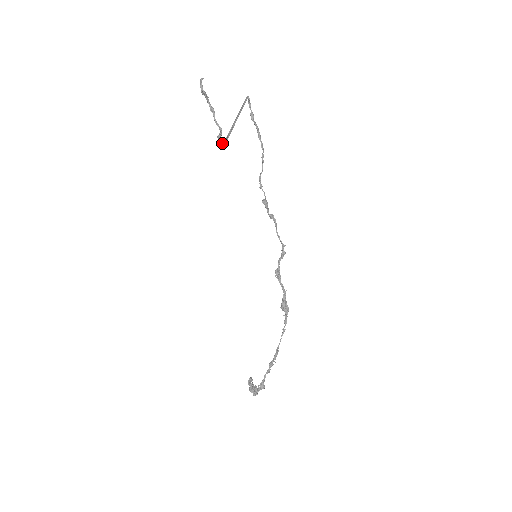
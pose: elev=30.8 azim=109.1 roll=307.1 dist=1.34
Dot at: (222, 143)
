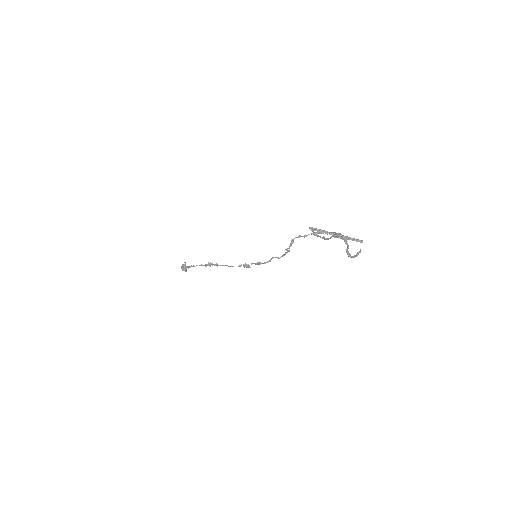
Dot at: occluded
